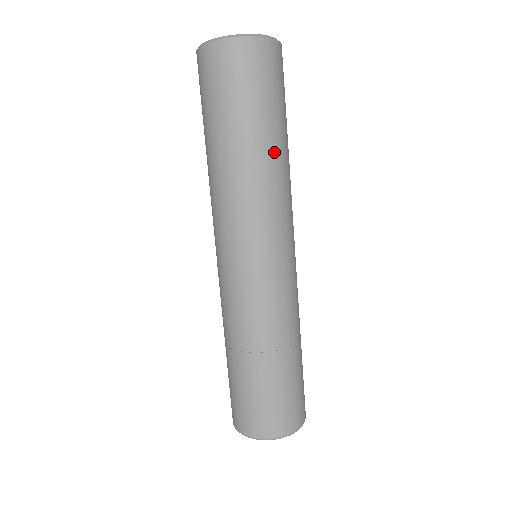
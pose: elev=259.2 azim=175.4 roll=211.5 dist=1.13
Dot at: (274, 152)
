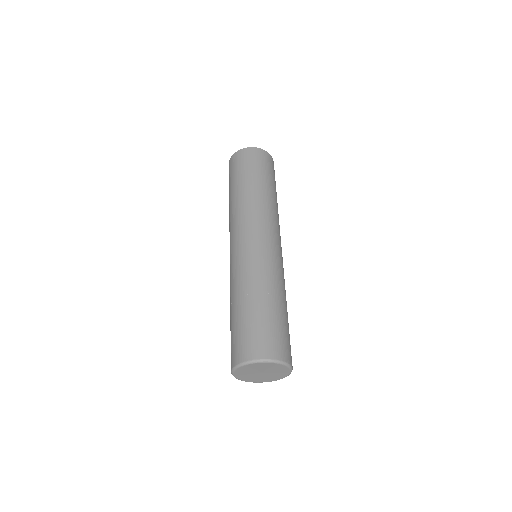
Dot at: occluded
